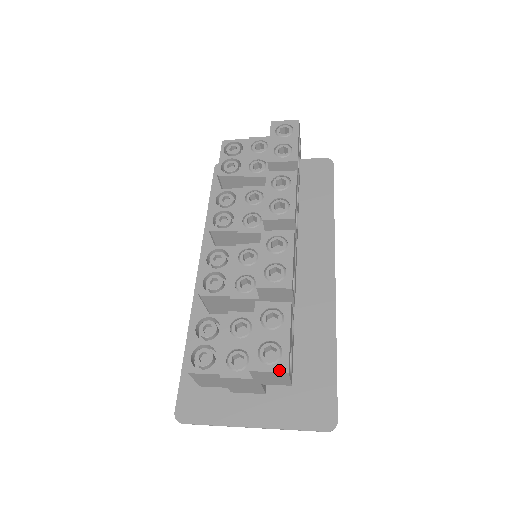
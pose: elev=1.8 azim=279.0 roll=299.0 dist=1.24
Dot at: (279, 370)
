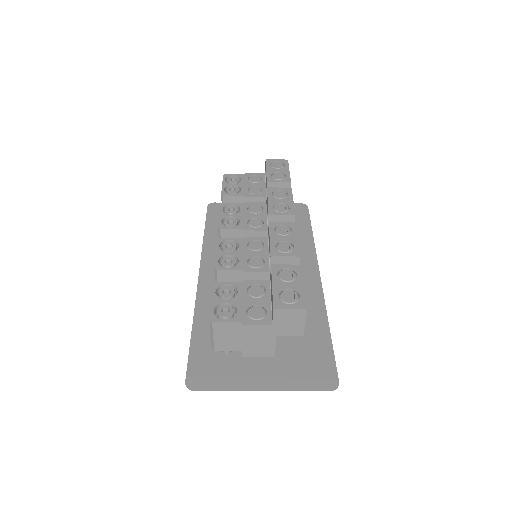
Dot at: (299, 307)
